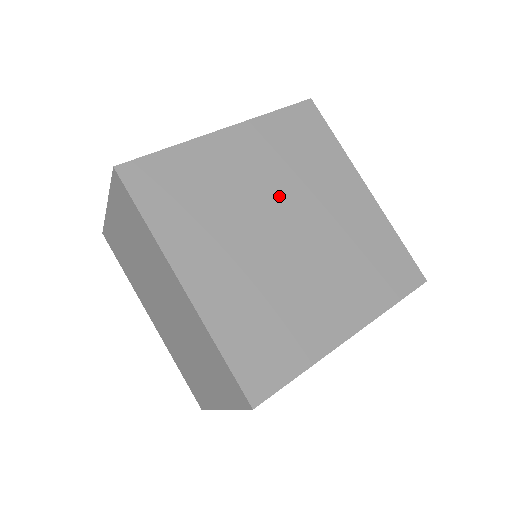
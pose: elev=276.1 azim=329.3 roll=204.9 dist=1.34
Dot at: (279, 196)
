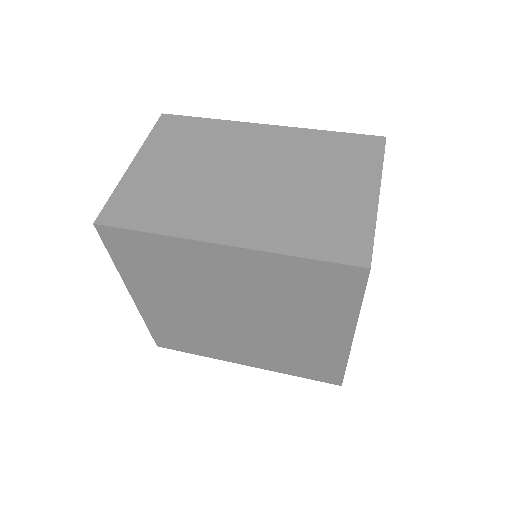
Dot at: occluded
